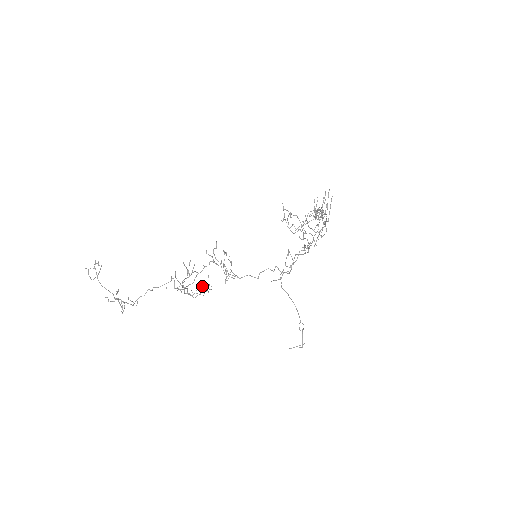
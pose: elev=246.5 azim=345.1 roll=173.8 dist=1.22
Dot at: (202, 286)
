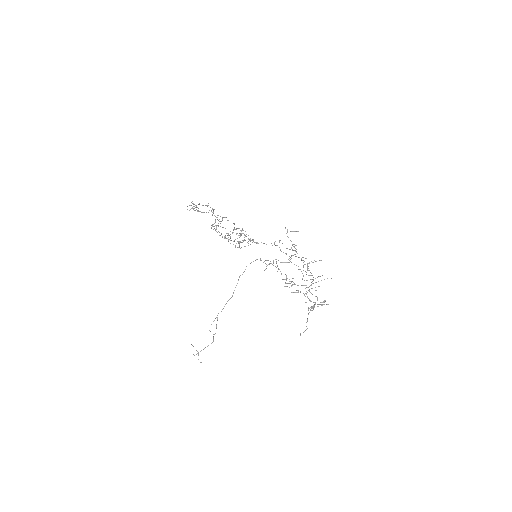
Dot at: occluded
